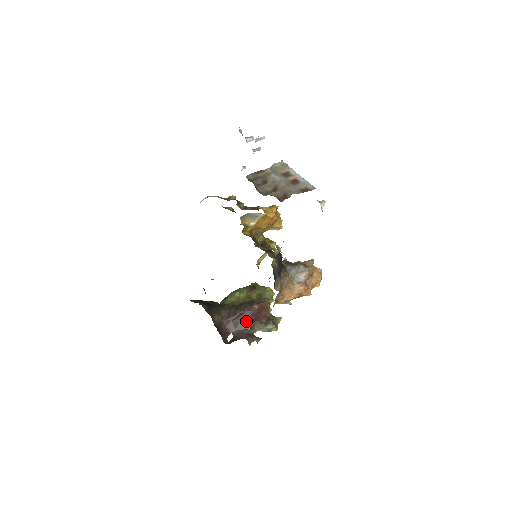
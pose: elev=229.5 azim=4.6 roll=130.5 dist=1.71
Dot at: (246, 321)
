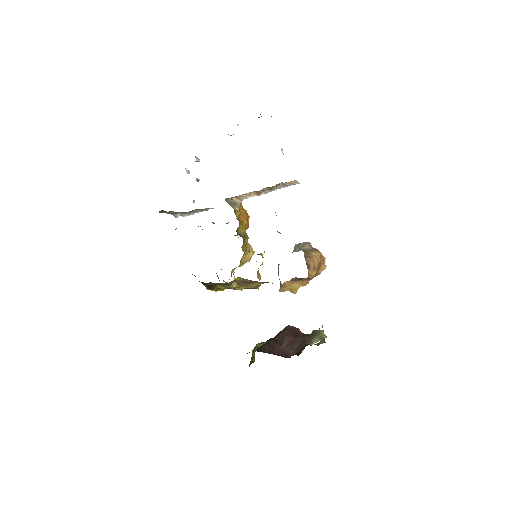
Dot at: (293, 338)
